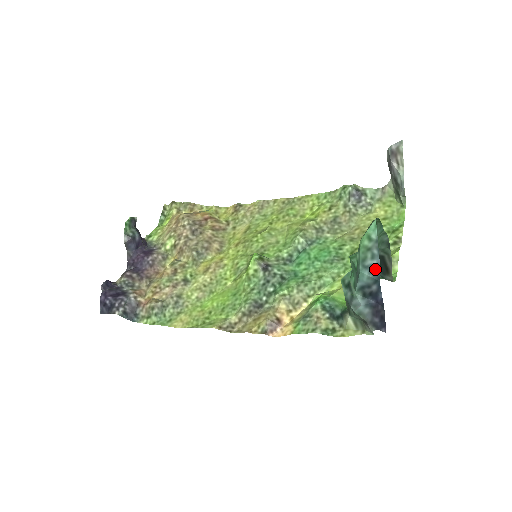
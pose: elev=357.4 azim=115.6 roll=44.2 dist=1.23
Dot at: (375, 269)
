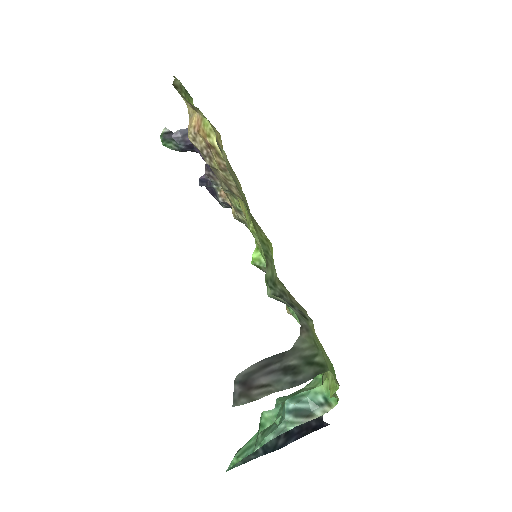
Dot at: (266, 450)
